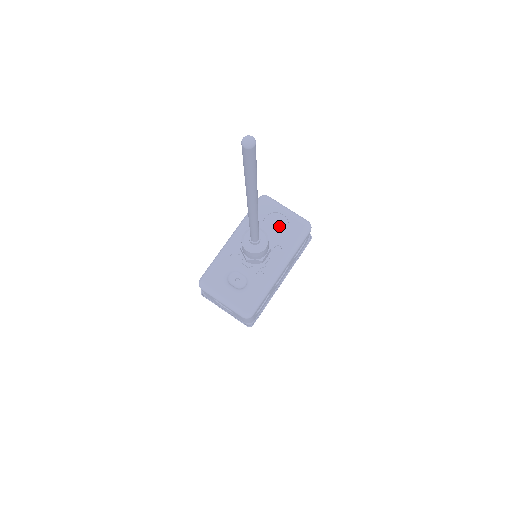
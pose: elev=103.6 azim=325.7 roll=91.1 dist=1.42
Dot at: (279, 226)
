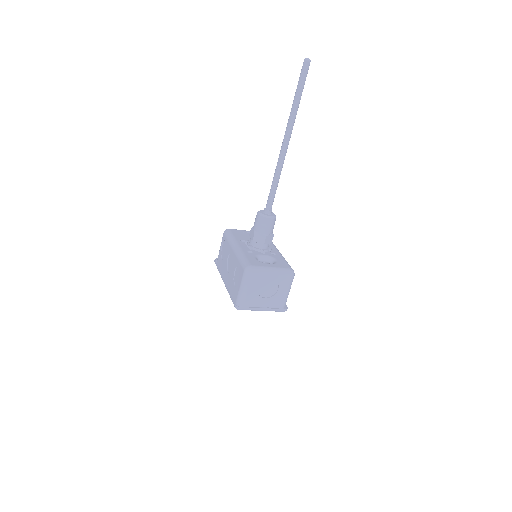
Dot at: occluded
